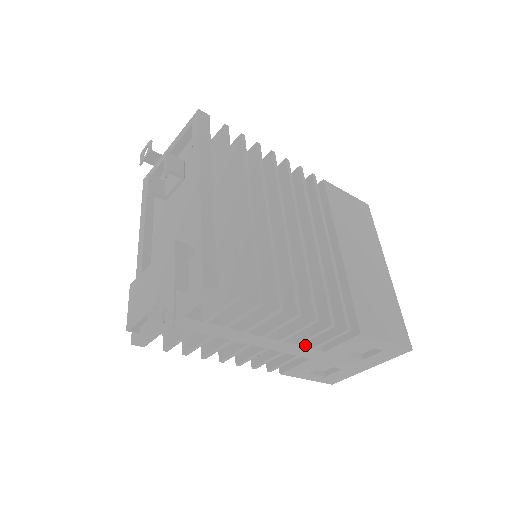
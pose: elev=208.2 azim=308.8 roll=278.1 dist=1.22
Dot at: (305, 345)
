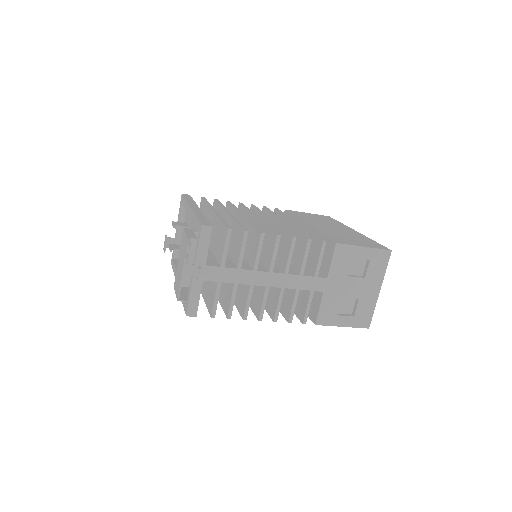
Dot at: (309, 276)
